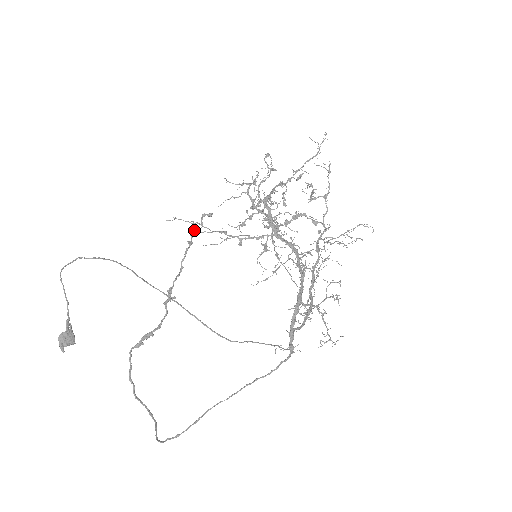
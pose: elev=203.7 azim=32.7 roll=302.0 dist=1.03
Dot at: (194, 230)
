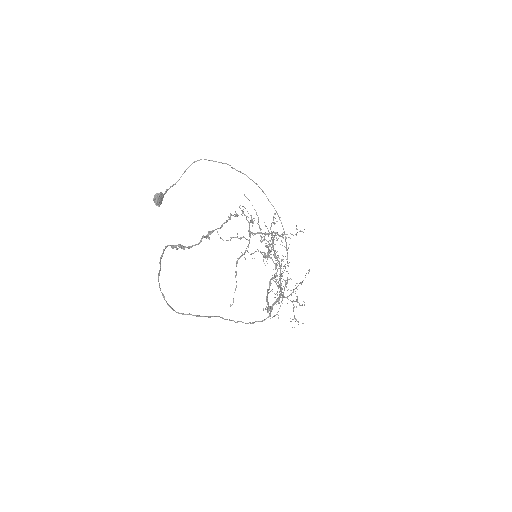
Dot at: (243, 212)
